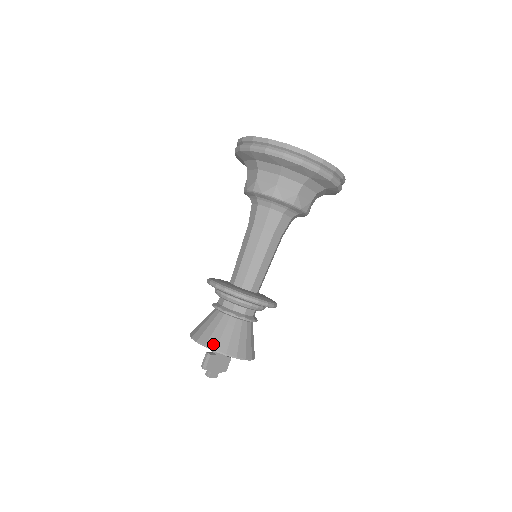
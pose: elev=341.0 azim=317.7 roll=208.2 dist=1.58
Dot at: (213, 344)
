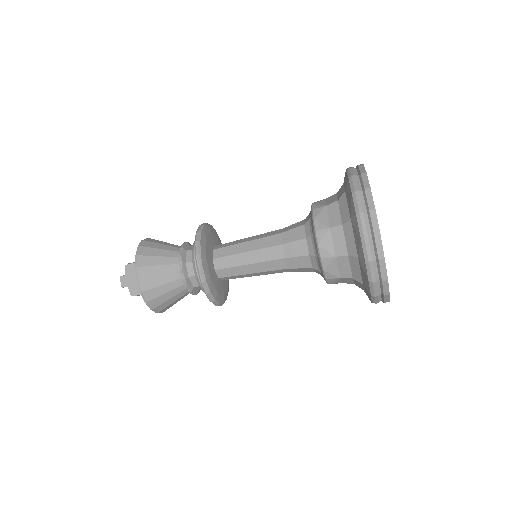
Dot at: (146, 244)
